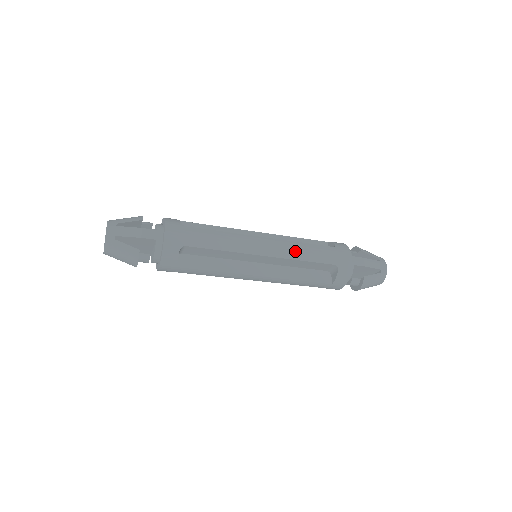
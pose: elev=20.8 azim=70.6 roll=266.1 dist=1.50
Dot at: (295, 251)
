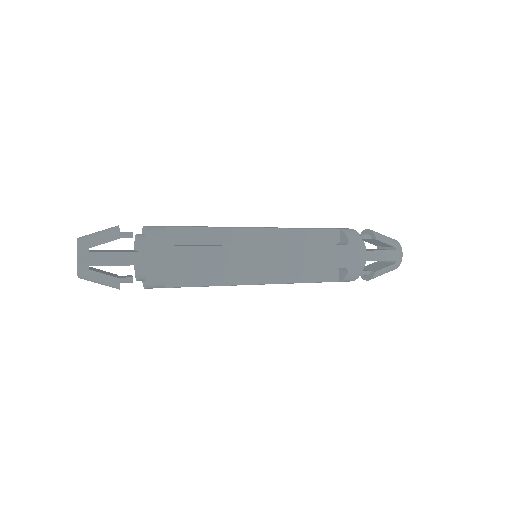
Dot at: (302, 259)
